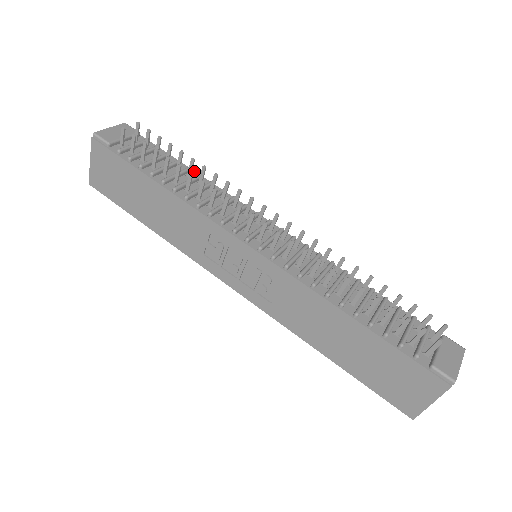
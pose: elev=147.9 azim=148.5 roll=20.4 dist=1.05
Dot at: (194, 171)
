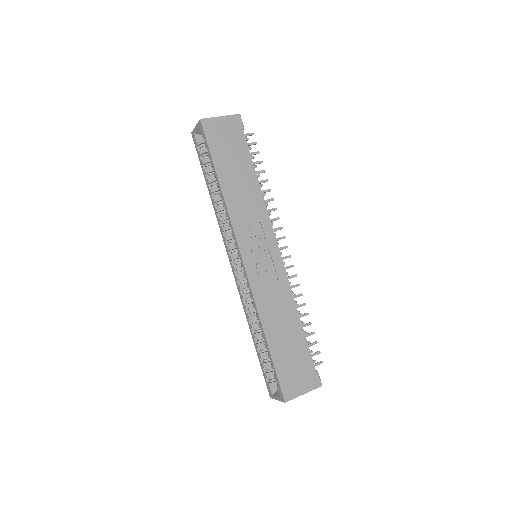
Dot at: occluded
